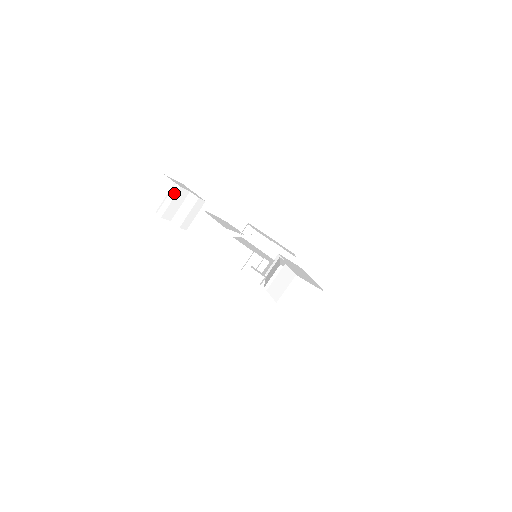
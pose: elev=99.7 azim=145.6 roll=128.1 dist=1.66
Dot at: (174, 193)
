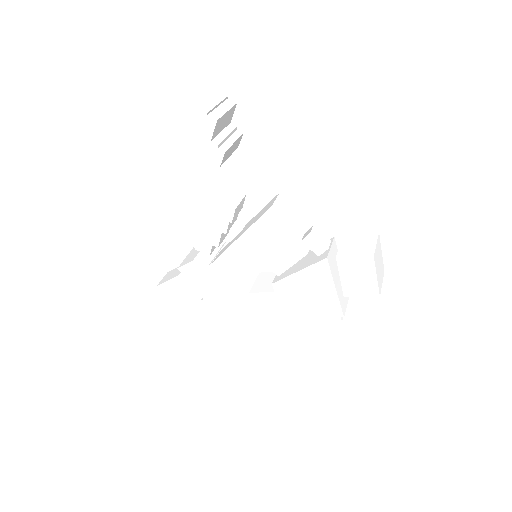
Dot at: (229, 105)
